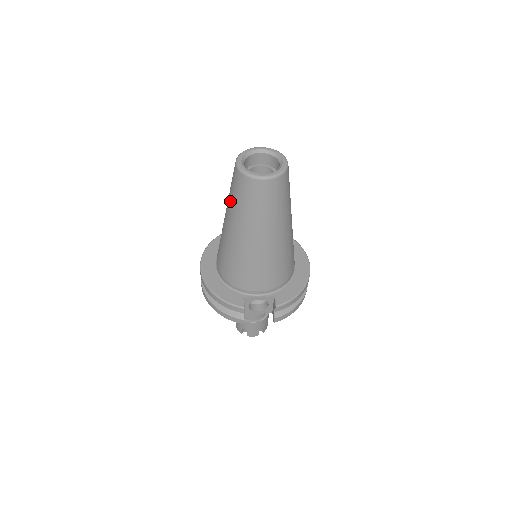
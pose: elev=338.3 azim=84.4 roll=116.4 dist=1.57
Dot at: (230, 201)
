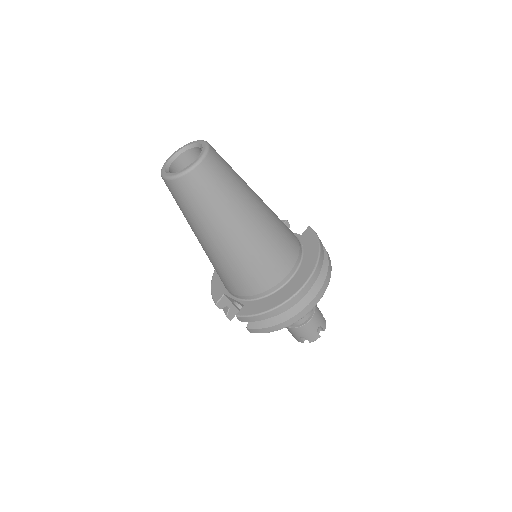
Dot at: occluded
